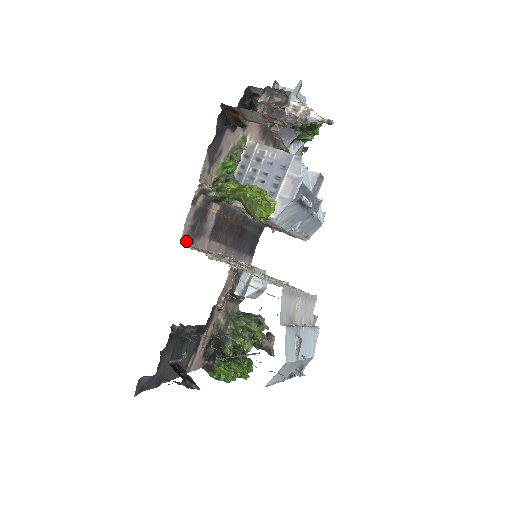
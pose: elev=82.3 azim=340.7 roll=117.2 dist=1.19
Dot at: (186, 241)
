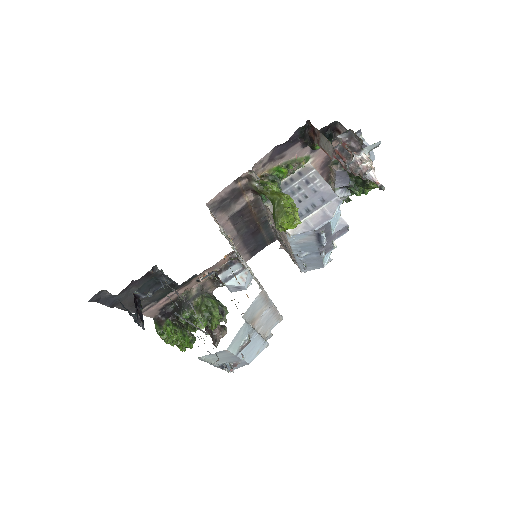
Dot at: (211, 207)
